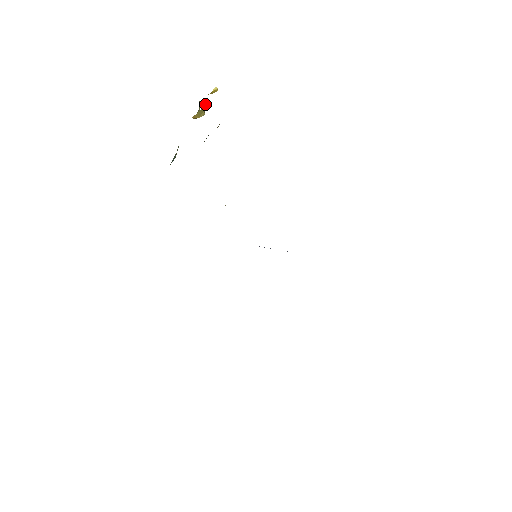
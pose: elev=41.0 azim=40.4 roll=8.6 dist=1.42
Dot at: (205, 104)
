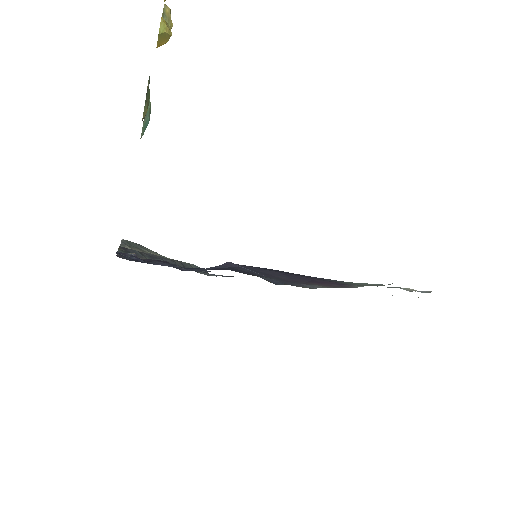
Dot at: (163, 21)
